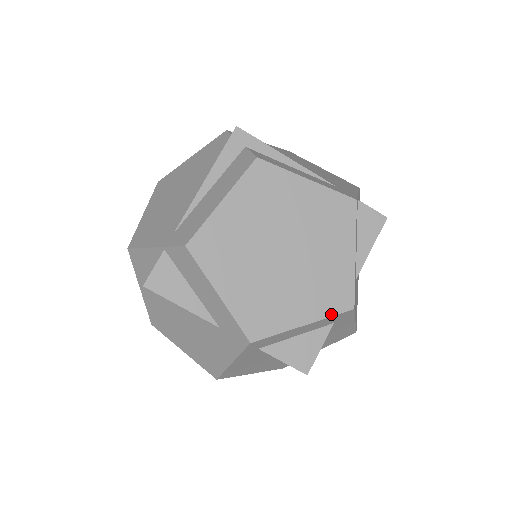
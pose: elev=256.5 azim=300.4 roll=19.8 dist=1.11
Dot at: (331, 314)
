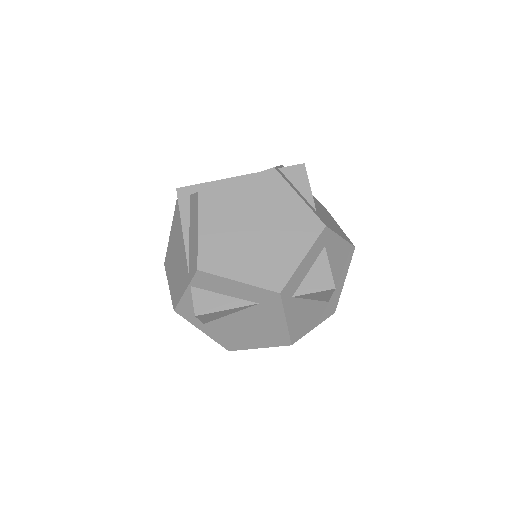
Dot at: (314, 240)
